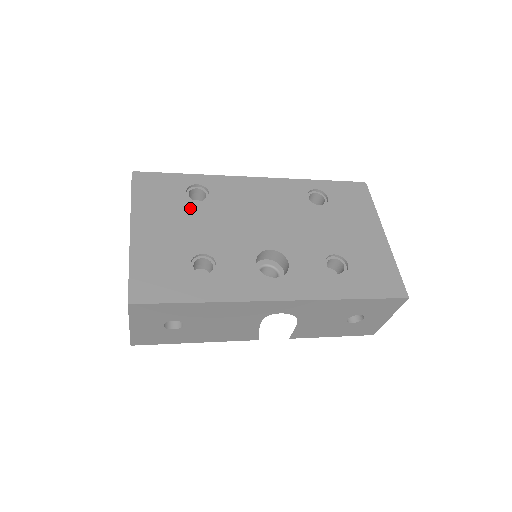
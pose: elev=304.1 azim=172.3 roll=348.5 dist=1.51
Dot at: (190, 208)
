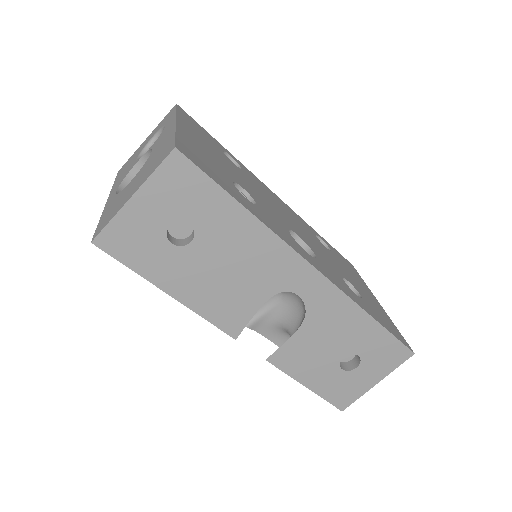
Dot at: (227, 159)
